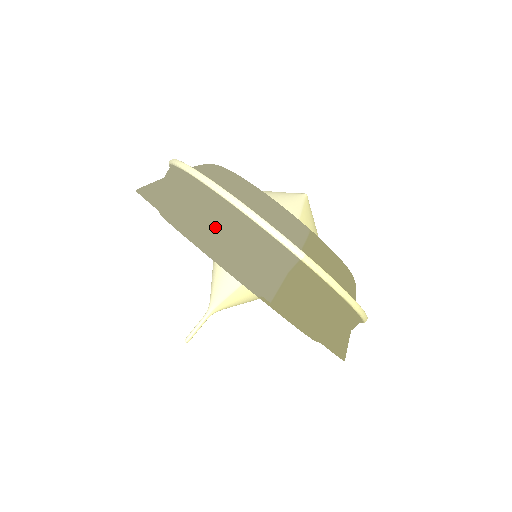
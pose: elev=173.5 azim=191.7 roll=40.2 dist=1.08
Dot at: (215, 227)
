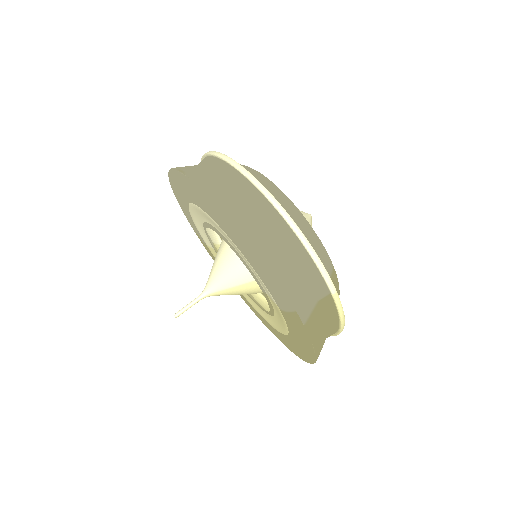
Dot at: (278, 250)
